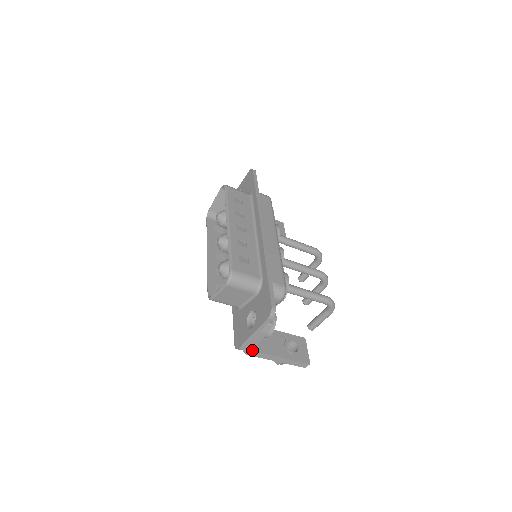
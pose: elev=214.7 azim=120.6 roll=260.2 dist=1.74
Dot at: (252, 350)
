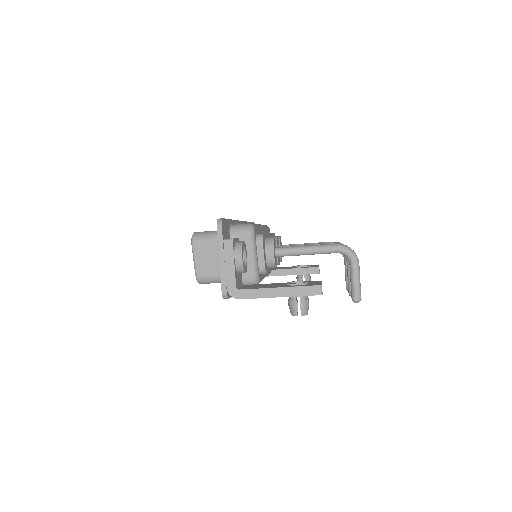
Dot at: (238, 289)
